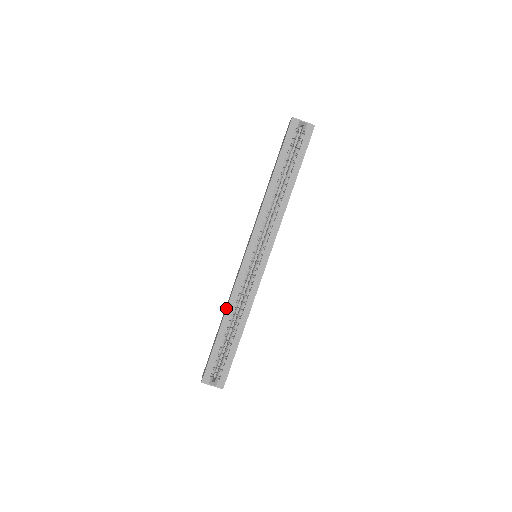
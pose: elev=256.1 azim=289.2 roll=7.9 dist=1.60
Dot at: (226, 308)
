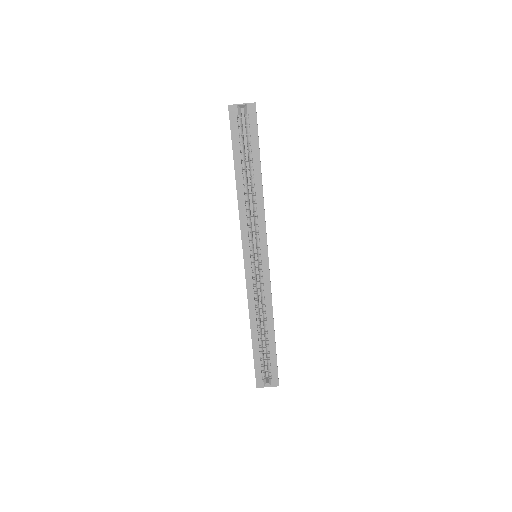
Dot at: (249, 317)
